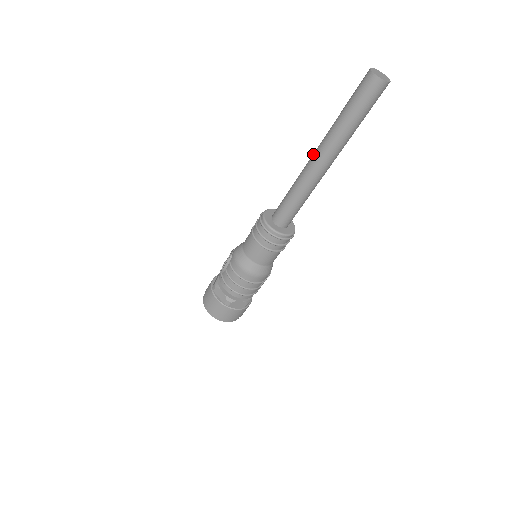
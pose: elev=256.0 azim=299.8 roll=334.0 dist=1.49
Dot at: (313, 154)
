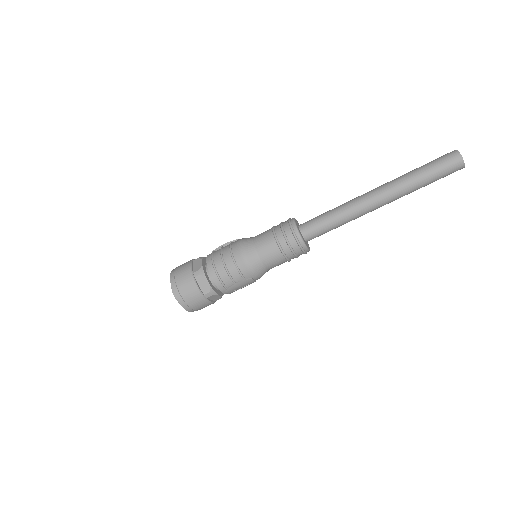
Dot at: (372, 190)
